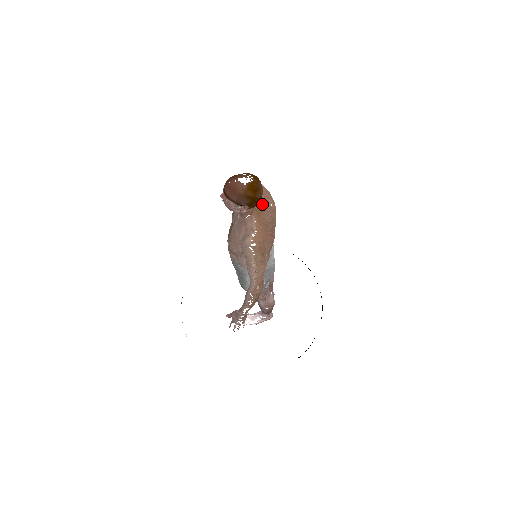
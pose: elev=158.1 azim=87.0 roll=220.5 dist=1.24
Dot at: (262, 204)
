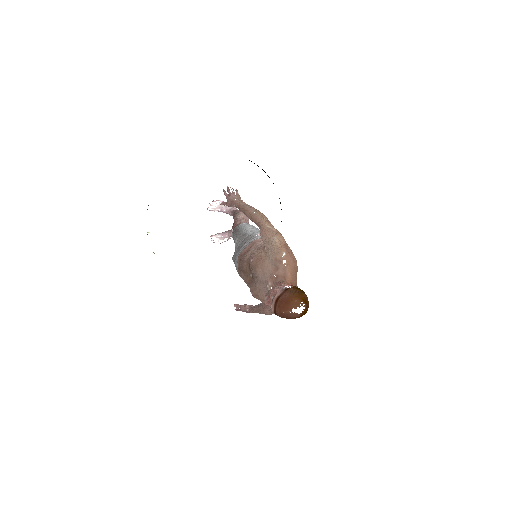
Dot at: (295, 285)
